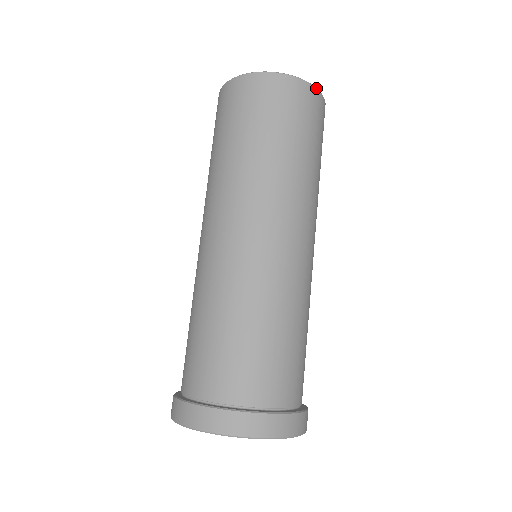
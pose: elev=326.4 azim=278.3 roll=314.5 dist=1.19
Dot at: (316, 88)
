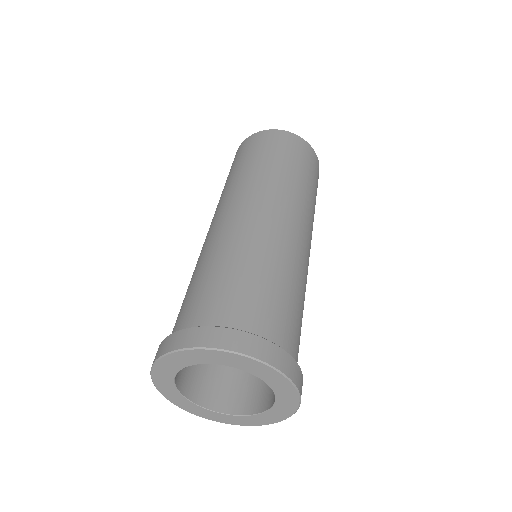
Dot at: (300, 137)
